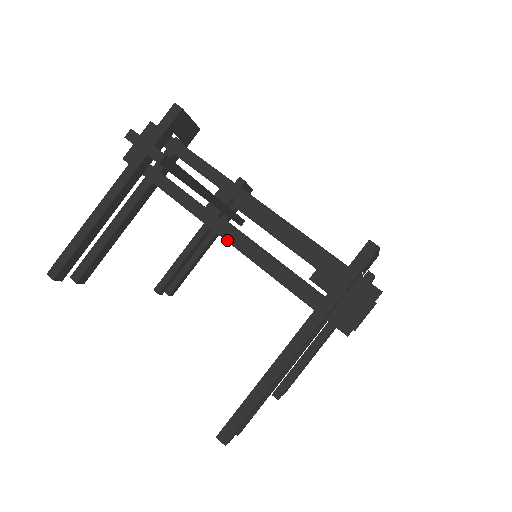
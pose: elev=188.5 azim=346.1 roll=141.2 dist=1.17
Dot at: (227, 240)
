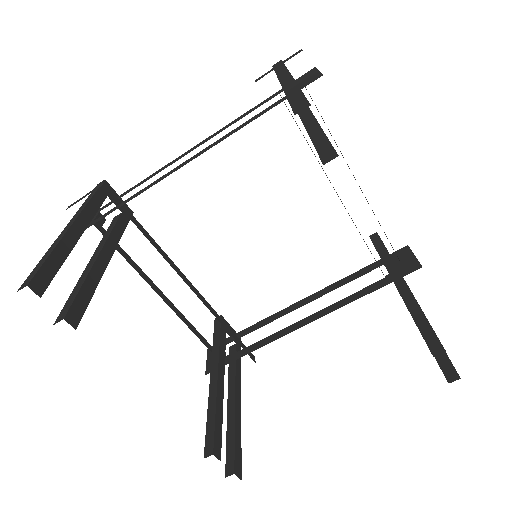
Dot at: occluded
